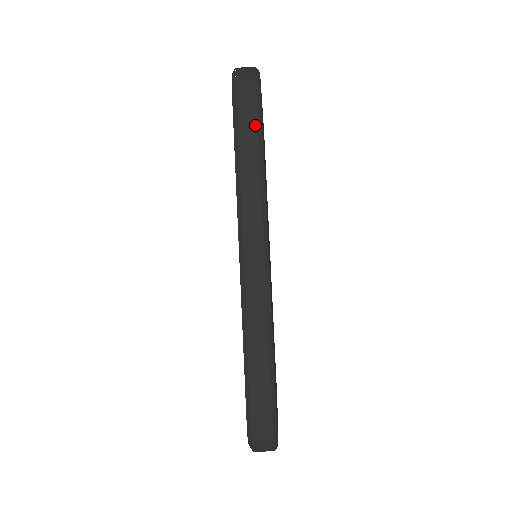
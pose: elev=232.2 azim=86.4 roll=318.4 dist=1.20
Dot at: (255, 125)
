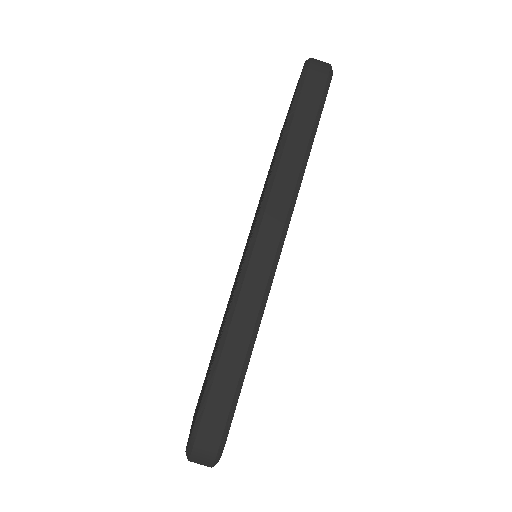
Dot at: (313, 116)
